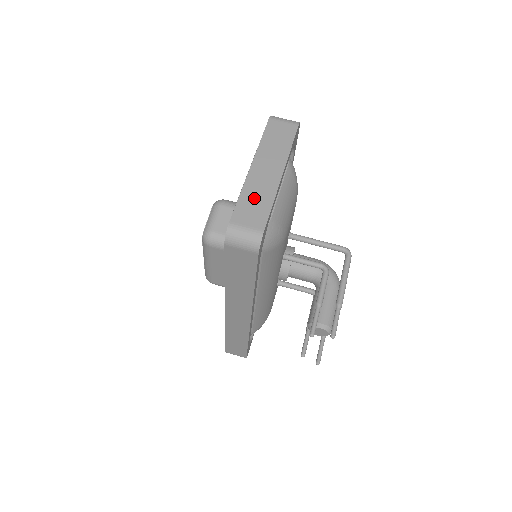
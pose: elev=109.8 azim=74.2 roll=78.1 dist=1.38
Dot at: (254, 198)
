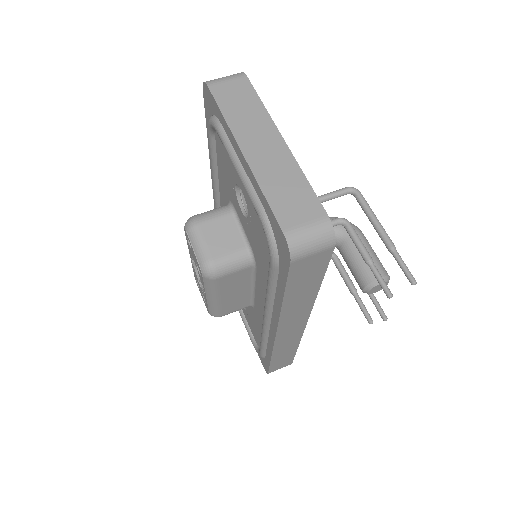
Dot at: (281, 186)
